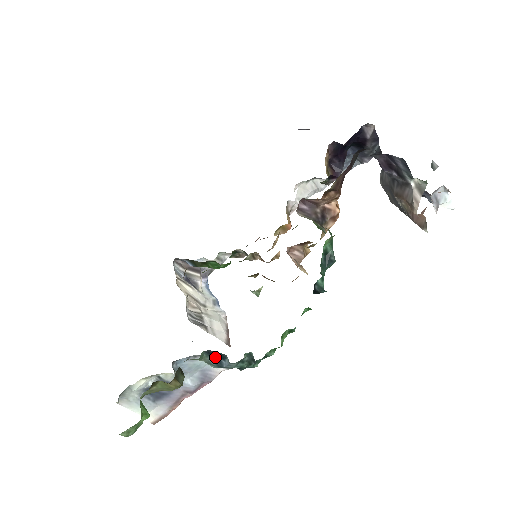
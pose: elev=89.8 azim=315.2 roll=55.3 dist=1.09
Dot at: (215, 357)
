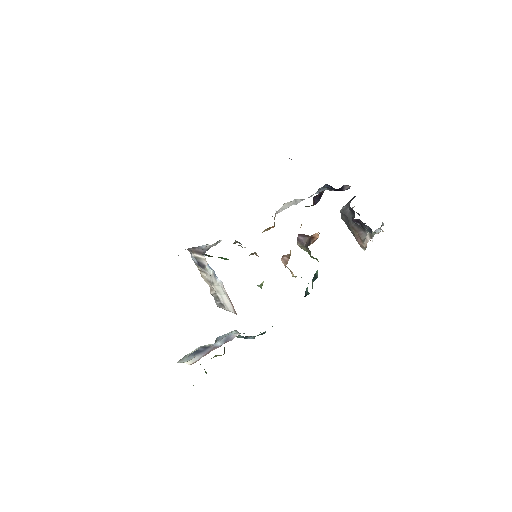
Dot at: occluded
